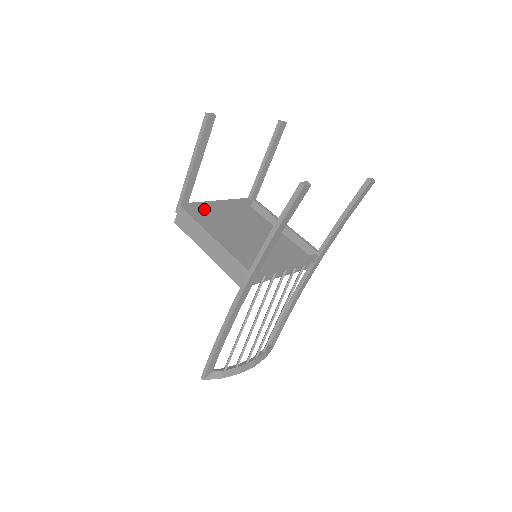
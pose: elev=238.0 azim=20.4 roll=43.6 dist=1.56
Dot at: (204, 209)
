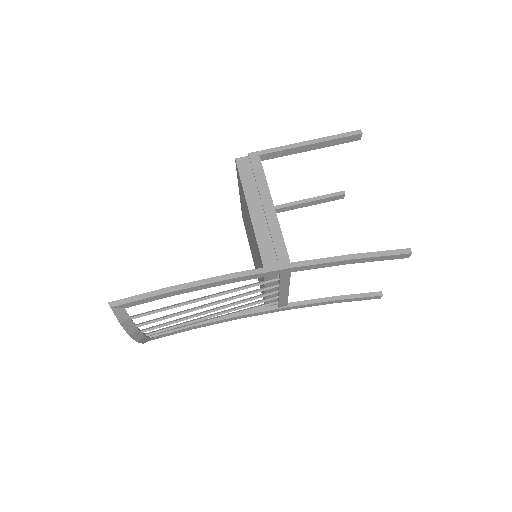
Dot at: occluded
